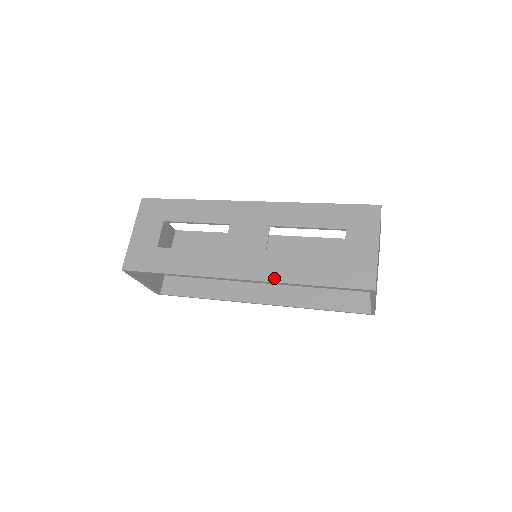
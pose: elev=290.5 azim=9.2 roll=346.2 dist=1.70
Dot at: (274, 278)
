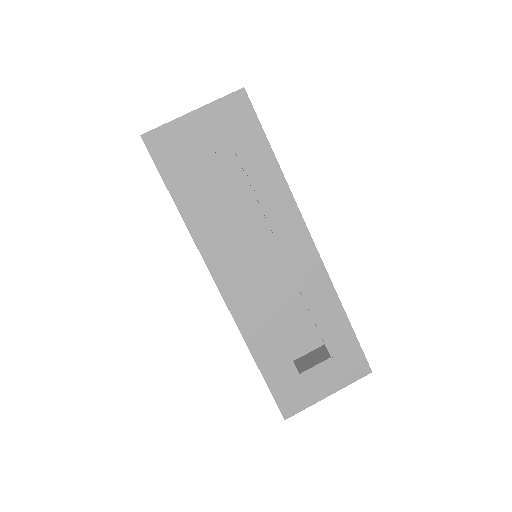
Dot at: (242, 324)
